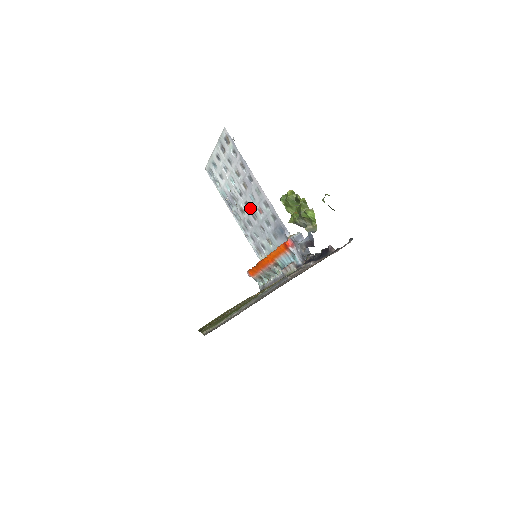
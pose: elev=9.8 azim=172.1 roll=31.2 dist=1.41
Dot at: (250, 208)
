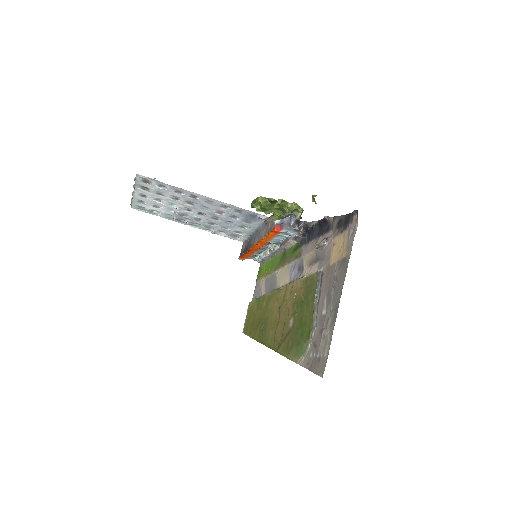
Dot at: (206, 215)
